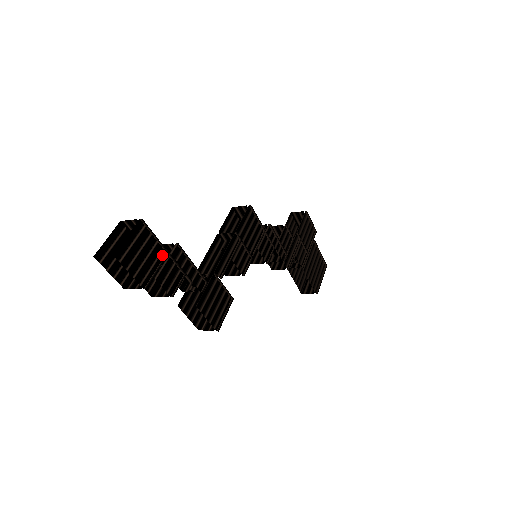
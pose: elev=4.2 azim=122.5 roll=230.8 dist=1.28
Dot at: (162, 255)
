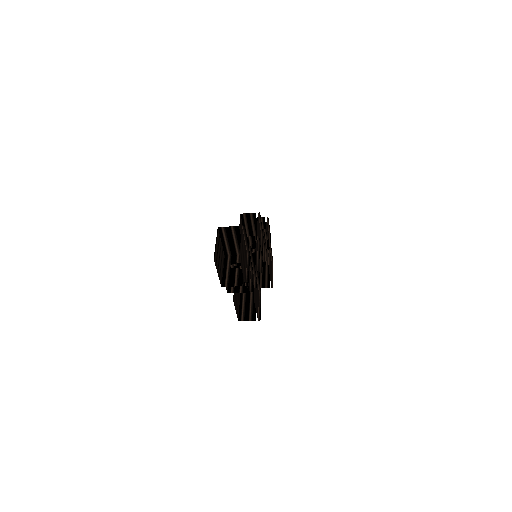
Dot at: (246, 256)
